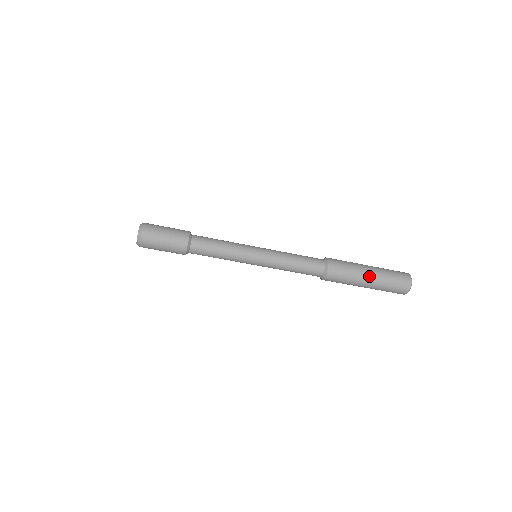
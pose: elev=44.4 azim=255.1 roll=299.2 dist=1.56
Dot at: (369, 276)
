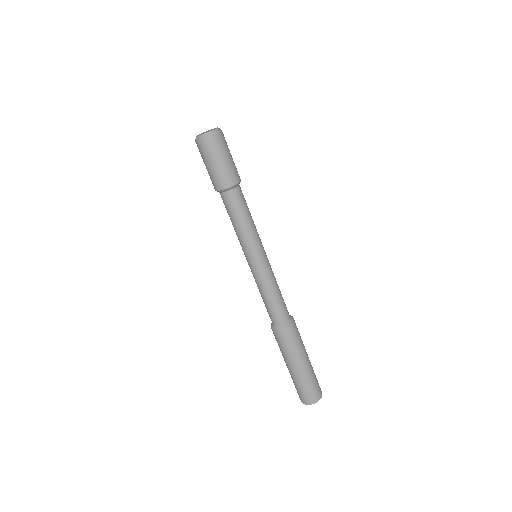
Dot at: (308, 357)
